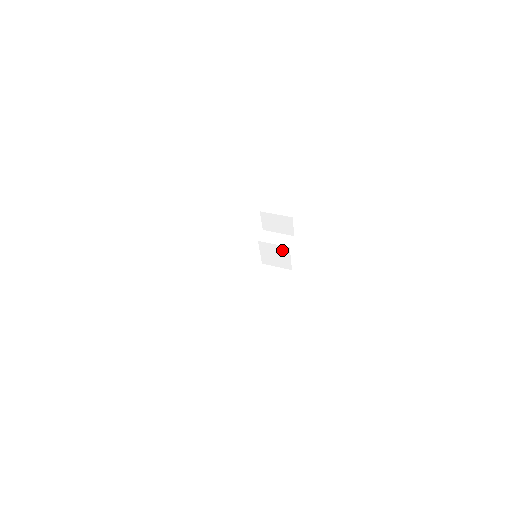
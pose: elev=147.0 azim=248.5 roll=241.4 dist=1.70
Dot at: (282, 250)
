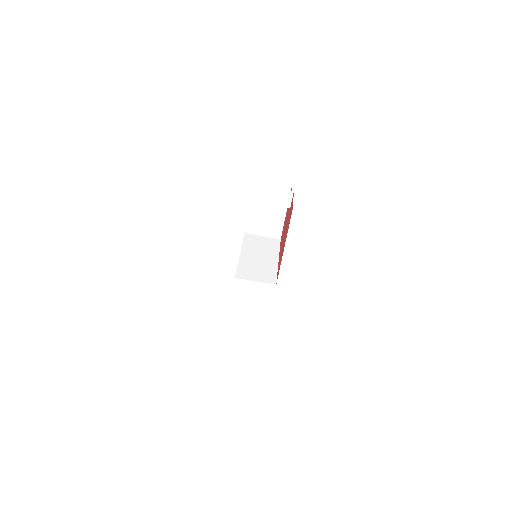
Dot at: occluded
